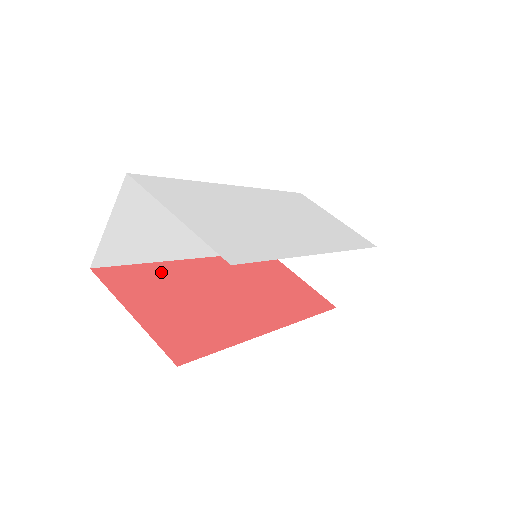
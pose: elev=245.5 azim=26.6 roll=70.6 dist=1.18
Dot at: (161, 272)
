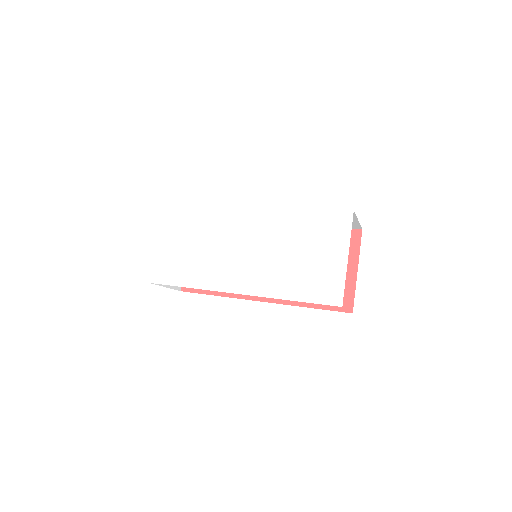
Dot at: occluded
